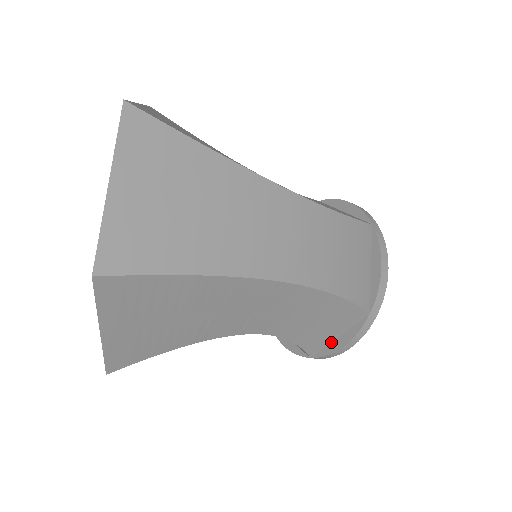
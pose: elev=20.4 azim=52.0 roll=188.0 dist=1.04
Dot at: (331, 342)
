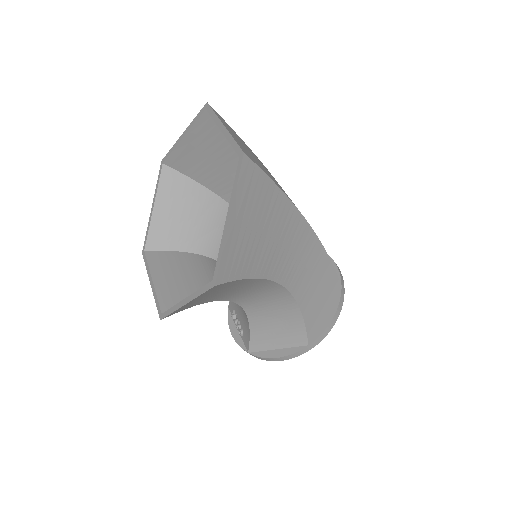
Dot at: (321, 322)
